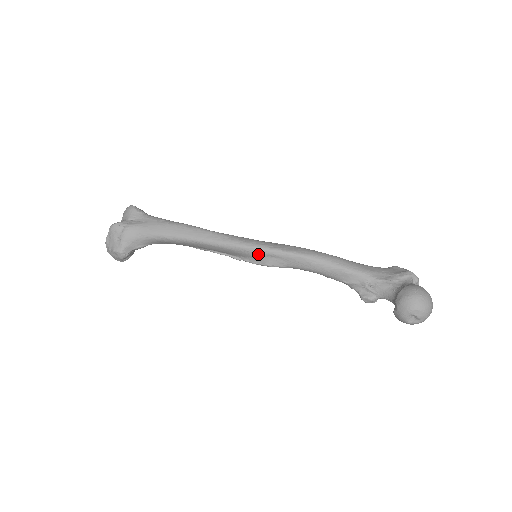
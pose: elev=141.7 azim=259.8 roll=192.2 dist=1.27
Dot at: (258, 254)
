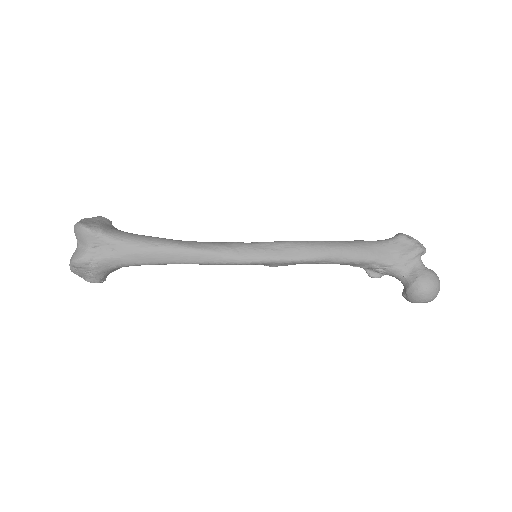
Dot at: occluded
